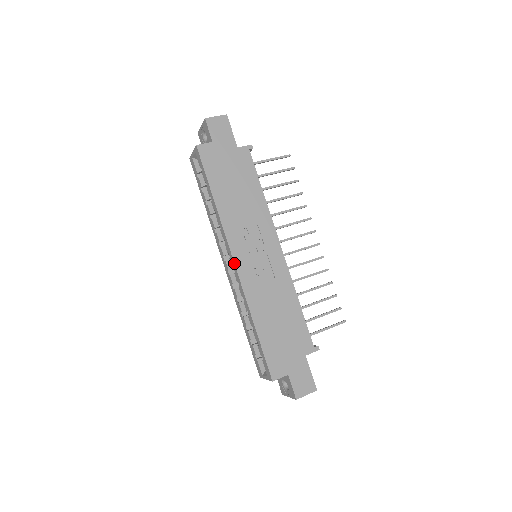
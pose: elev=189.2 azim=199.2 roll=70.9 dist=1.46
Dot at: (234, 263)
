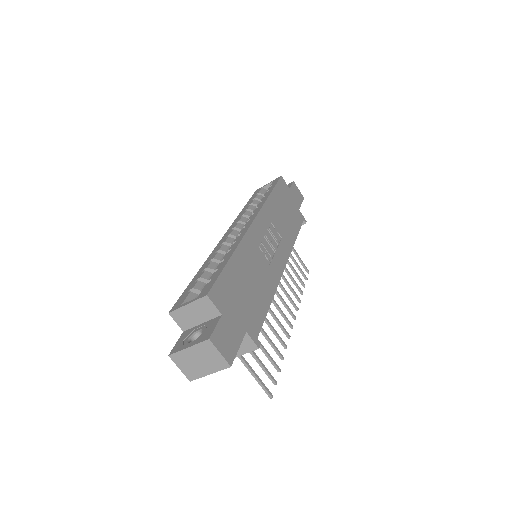
Dot at: (253, 220)
